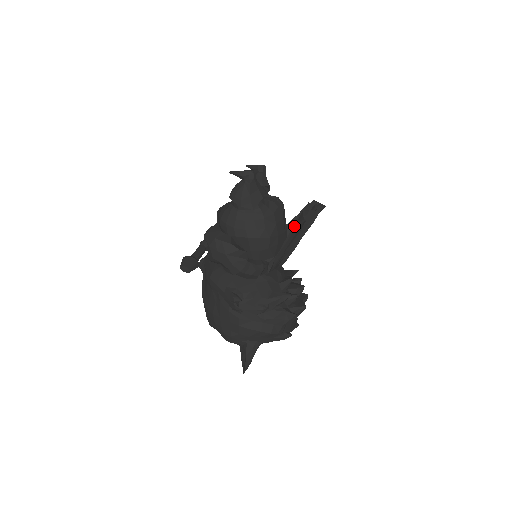
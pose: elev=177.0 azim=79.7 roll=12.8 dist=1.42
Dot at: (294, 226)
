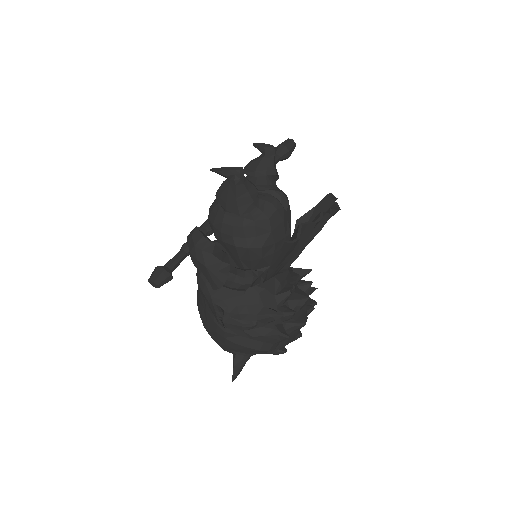
Dot at: (283, 245)
